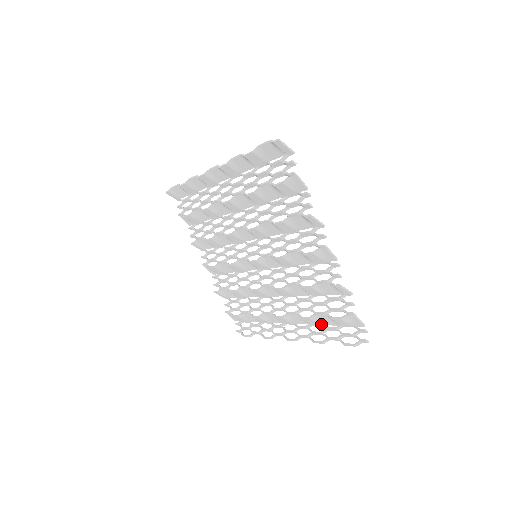
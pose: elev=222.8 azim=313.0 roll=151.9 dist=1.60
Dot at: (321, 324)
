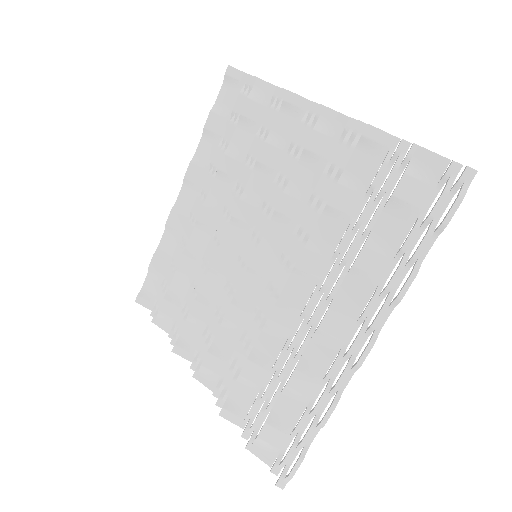
Dot at: (392, 254)
